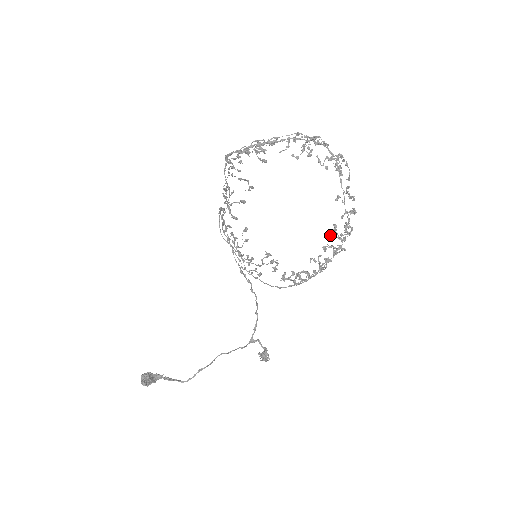
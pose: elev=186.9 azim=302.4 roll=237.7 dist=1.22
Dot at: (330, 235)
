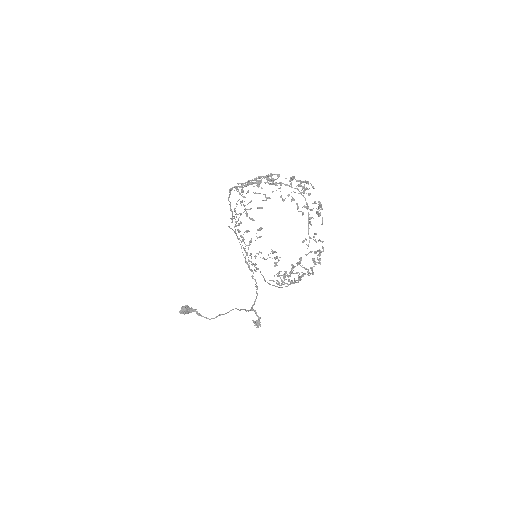
Dot at: (293, 267)
